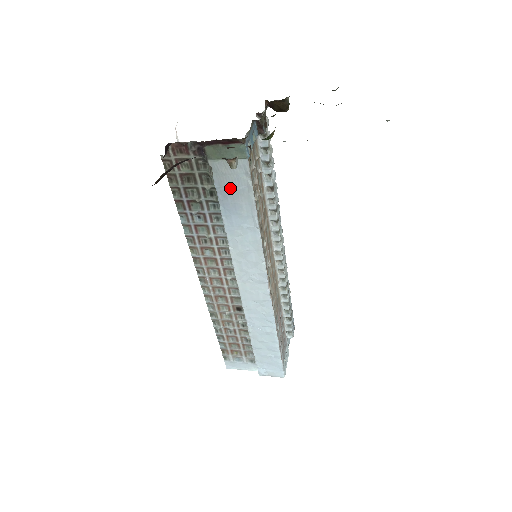
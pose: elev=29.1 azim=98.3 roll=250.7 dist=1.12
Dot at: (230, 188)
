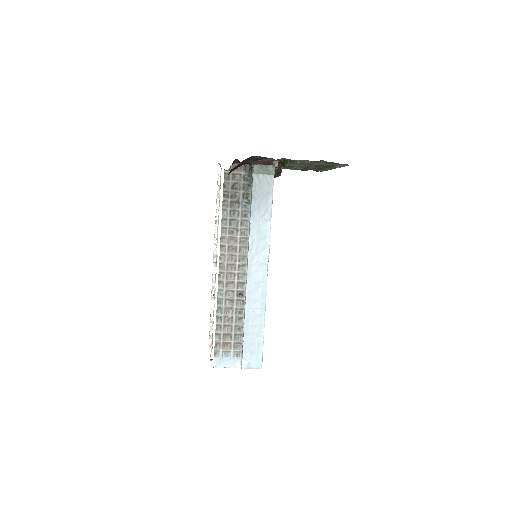
Dot at: (260, 192)
